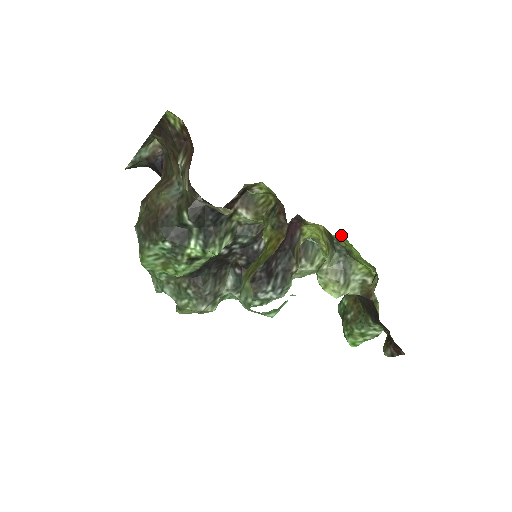
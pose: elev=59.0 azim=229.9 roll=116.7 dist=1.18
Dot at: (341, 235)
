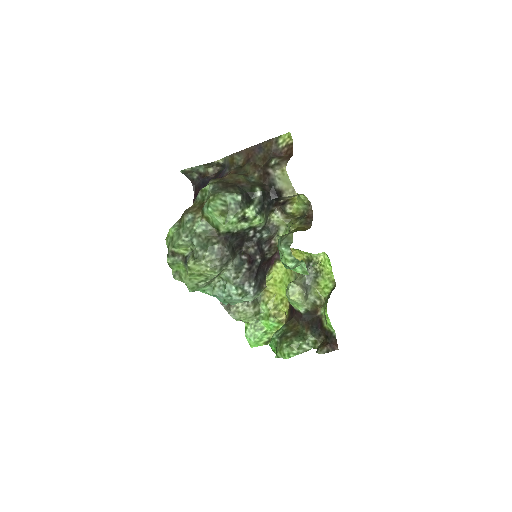
Dot at: (322, 256)
